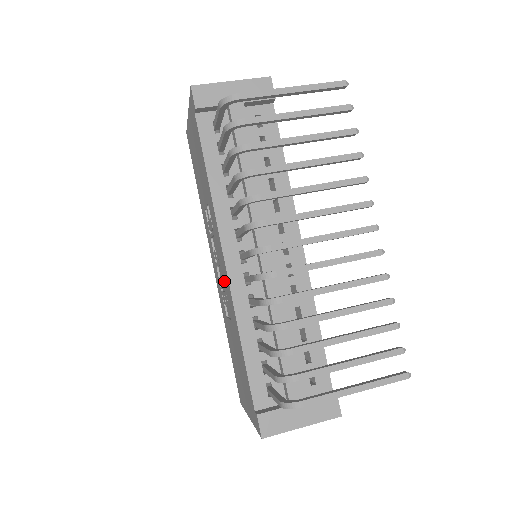
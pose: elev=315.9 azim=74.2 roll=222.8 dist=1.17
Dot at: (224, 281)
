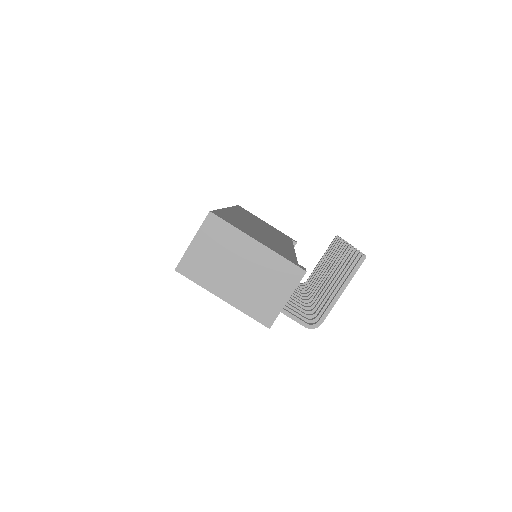
Dot at: occluded
